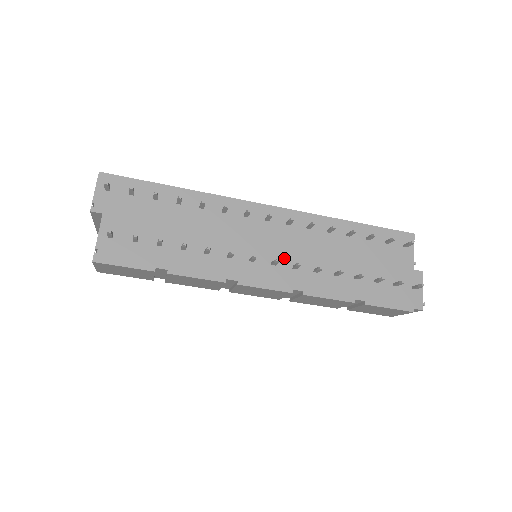
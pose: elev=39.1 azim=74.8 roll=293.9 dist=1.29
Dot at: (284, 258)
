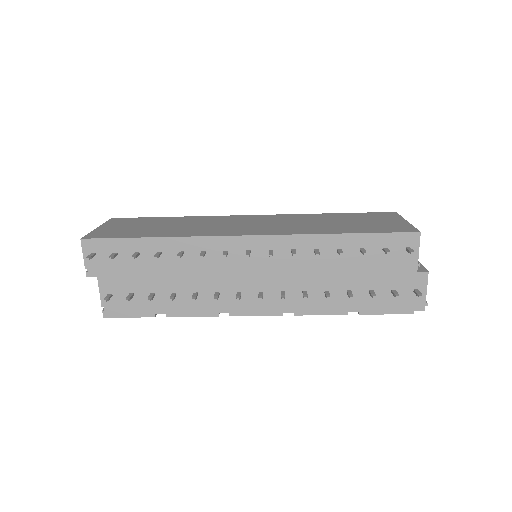
Dot at: (271, 285)
